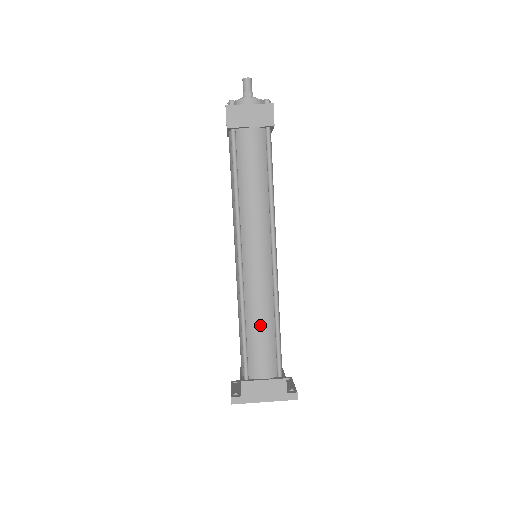
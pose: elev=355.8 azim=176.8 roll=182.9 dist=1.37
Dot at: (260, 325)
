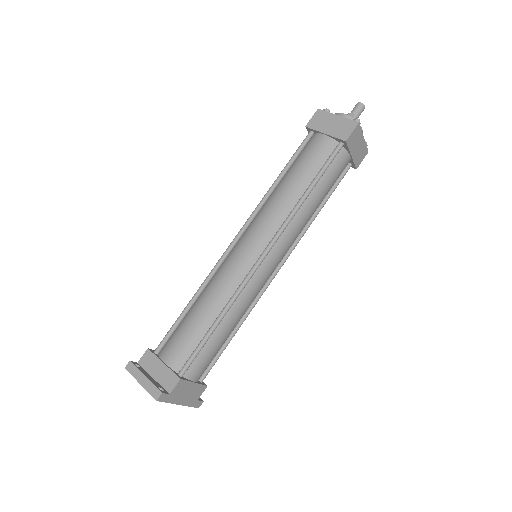
Dot at: (230, 329)
